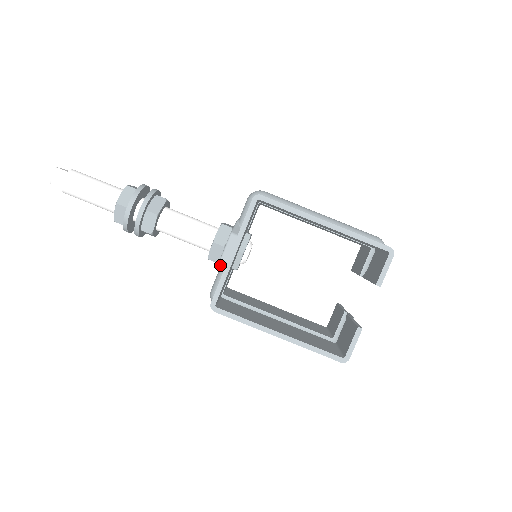
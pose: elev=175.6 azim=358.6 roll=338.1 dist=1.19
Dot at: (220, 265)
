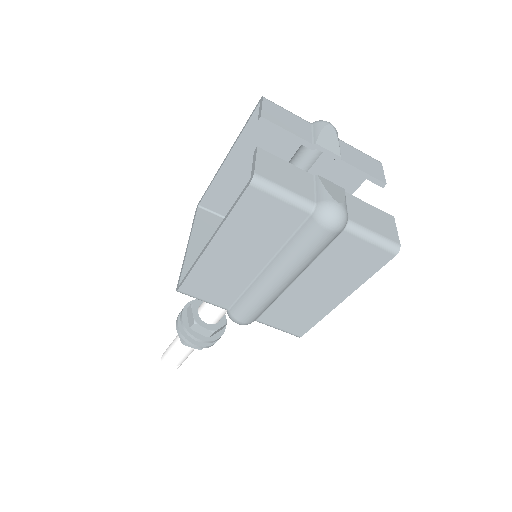
Dot at: occluded
